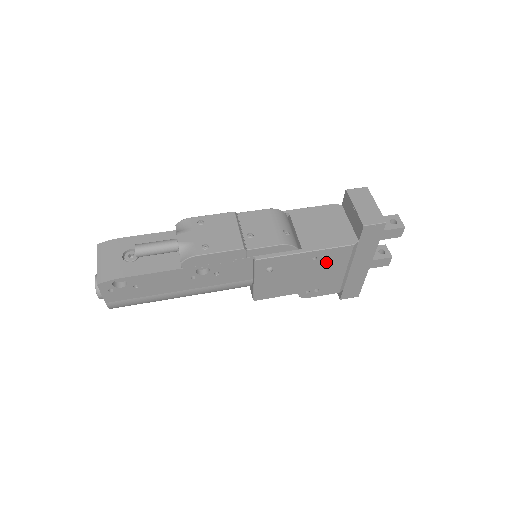
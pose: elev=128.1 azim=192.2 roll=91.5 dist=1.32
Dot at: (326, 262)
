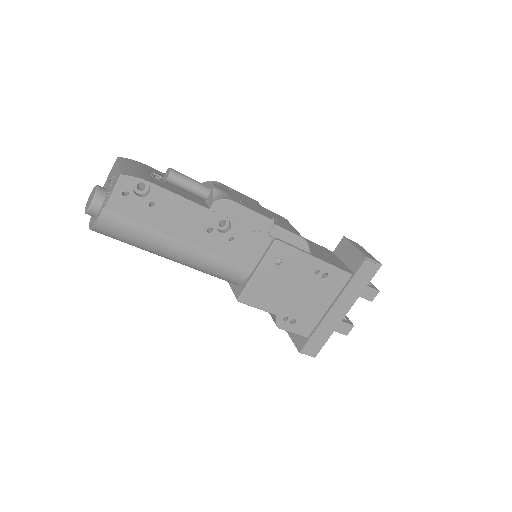
Dot at: (322, 284)
